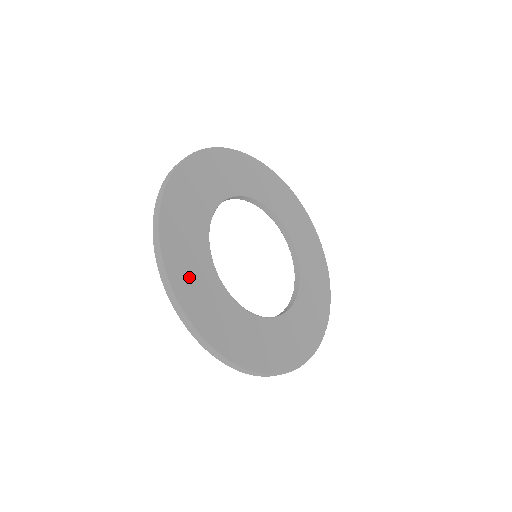
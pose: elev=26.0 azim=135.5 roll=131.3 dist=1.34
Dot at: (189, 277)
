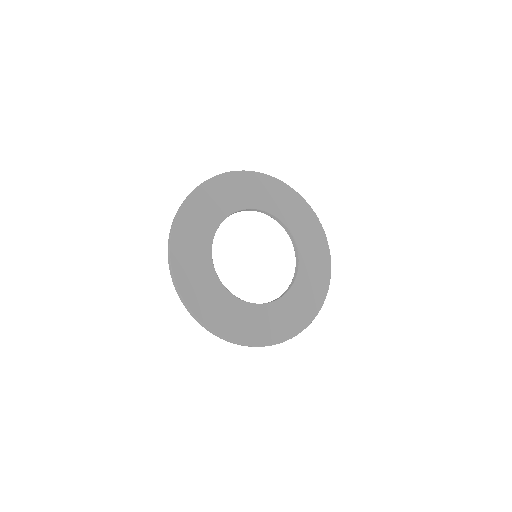
Dot at: (217, 314)
